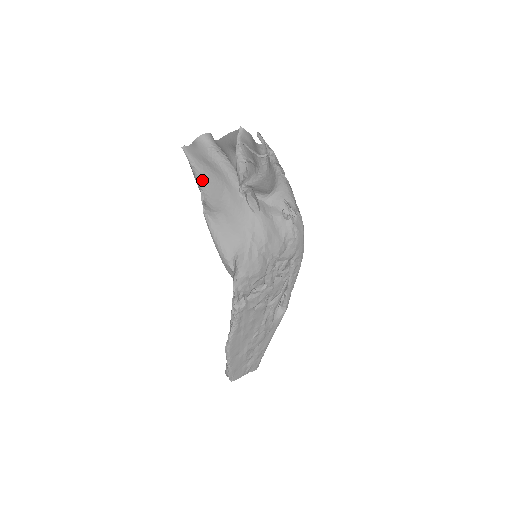
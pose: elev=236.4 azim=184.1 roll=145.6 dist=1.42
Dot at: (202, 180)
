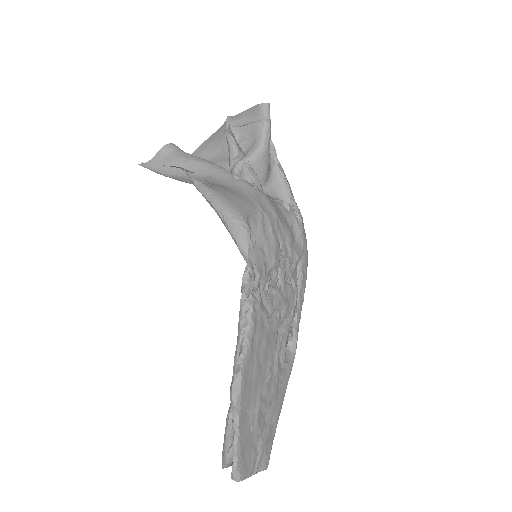
Dot at: (175, 179)
